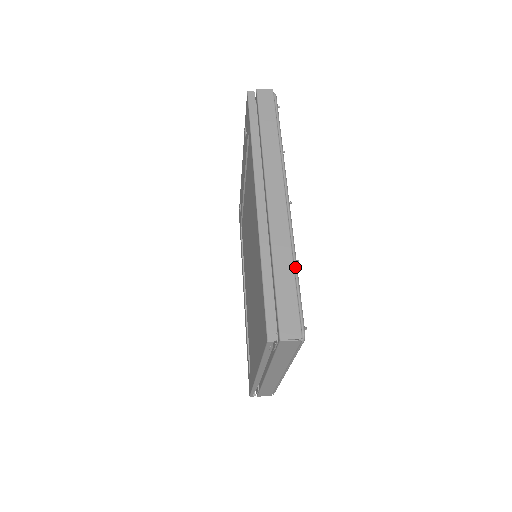
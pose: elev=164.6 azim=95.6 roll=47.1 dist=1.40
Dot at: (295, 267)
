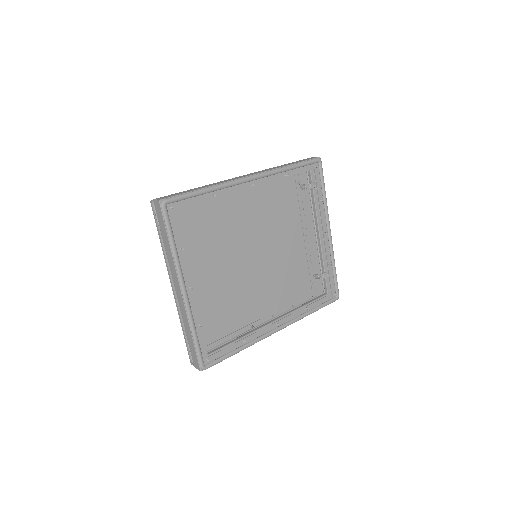
Dot at: (204, 188)
